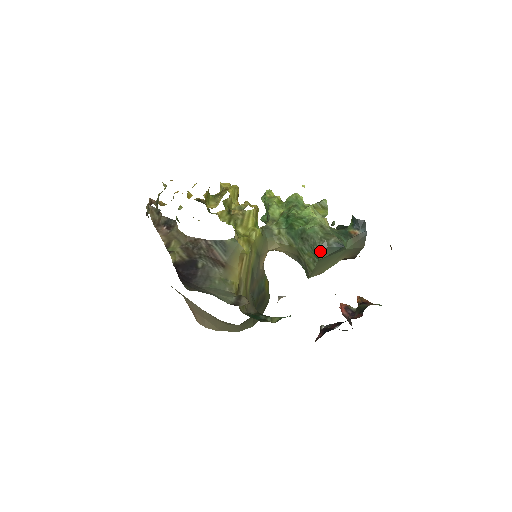
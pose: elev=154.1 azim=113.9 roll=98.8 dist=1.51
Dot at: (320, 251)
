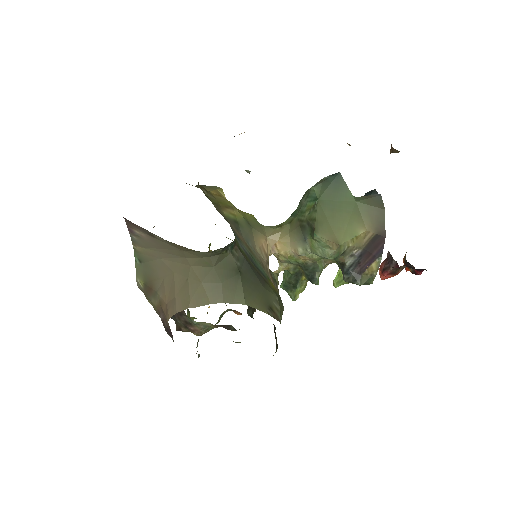
Dot at: (315, 187)
